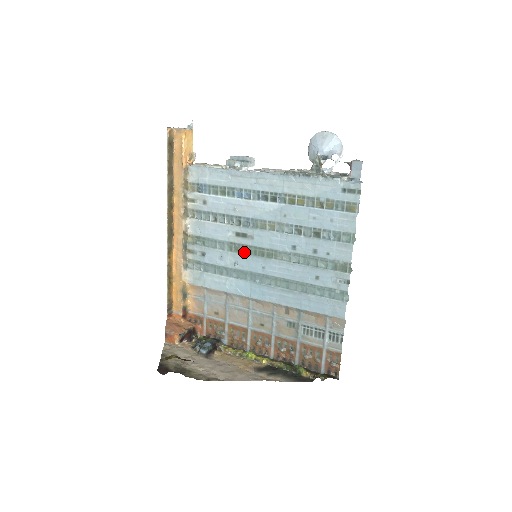
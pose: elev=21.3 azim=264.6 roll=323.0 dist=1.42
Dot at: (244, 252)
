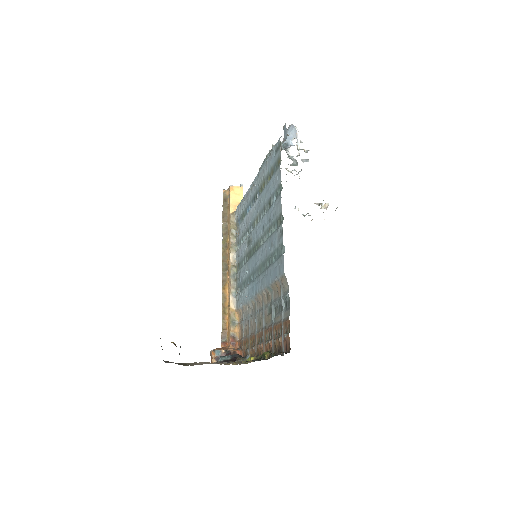
Dot at: (250, 256)
